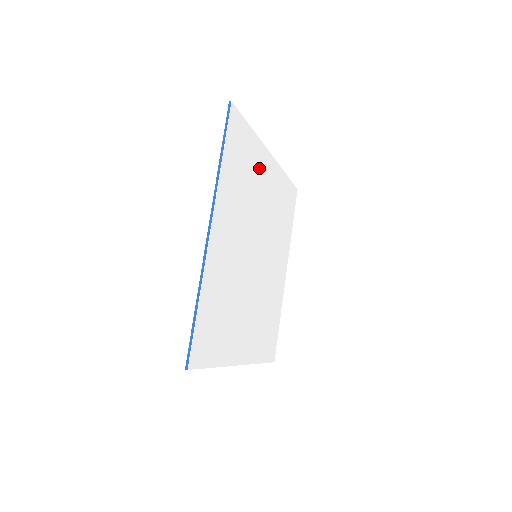
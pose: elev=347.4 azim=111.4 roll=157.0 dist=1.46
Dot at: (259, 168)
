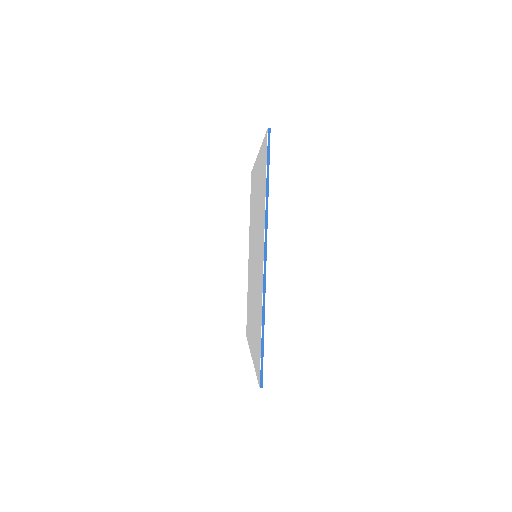
Dot at: occluded
